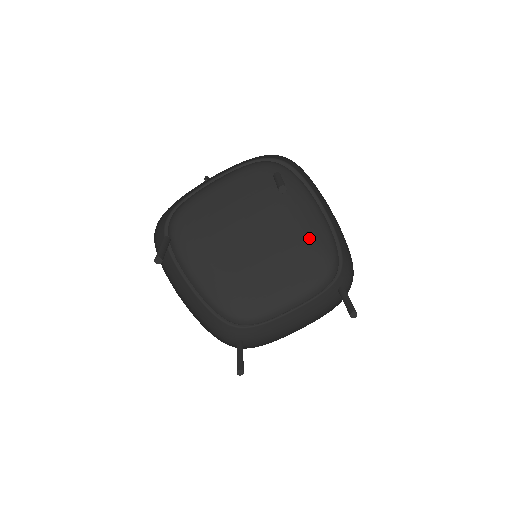
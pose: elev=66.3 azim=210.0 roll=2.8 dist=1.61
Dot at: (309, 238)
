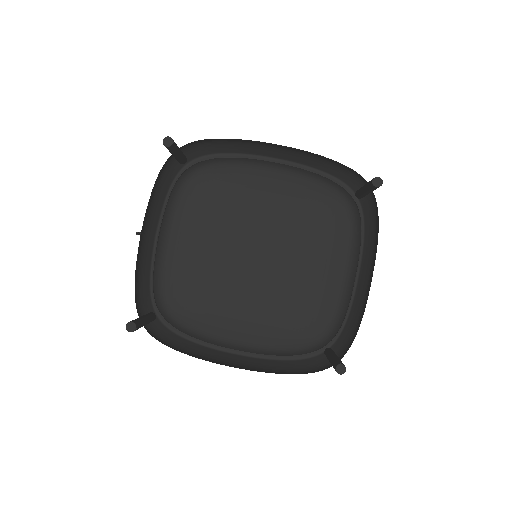
Dot at: (297, 201)
